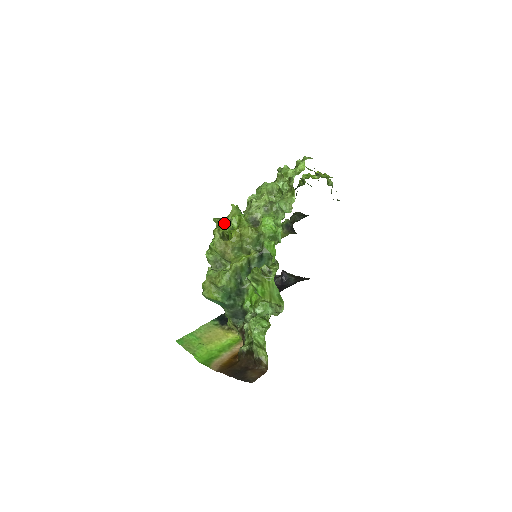
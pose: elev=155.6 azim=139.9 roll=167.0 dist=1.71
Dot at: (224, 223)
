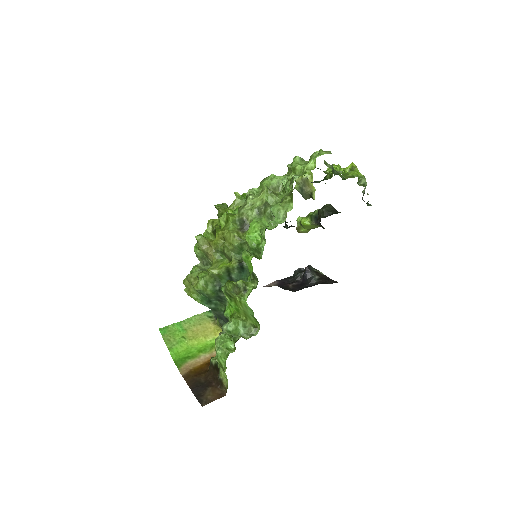
Dot at: occluded
